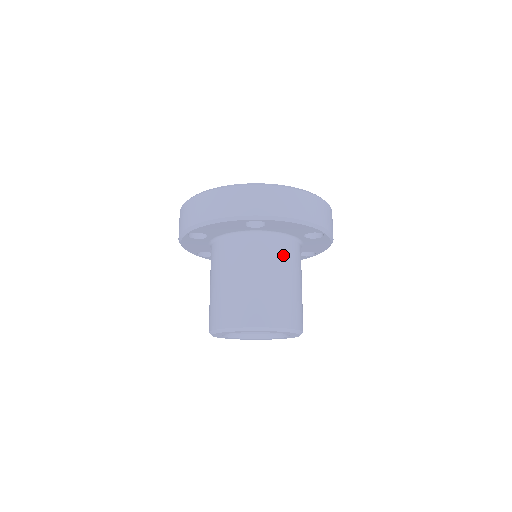
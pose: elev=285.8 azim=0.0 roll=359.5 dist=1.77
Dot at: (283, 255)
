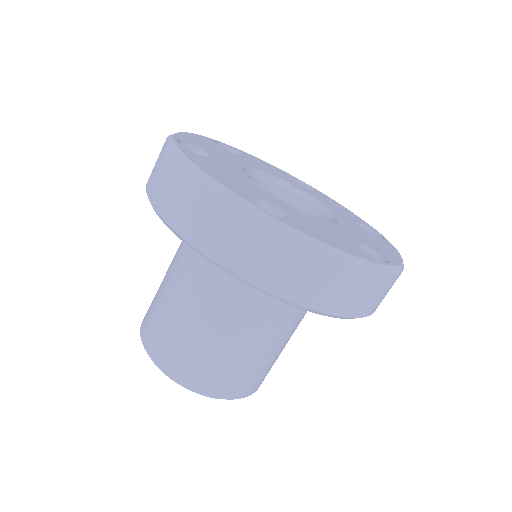
Dot at: (271, 310)
